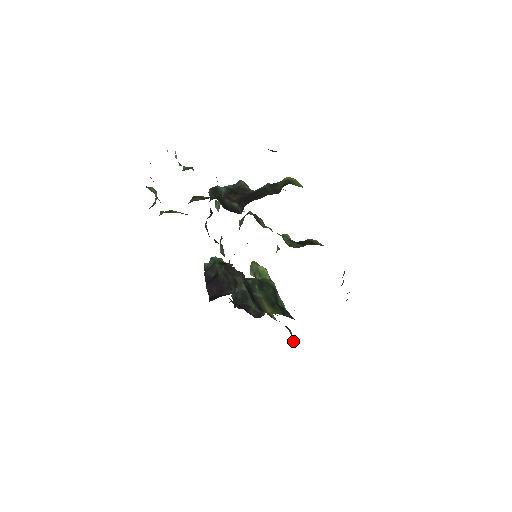
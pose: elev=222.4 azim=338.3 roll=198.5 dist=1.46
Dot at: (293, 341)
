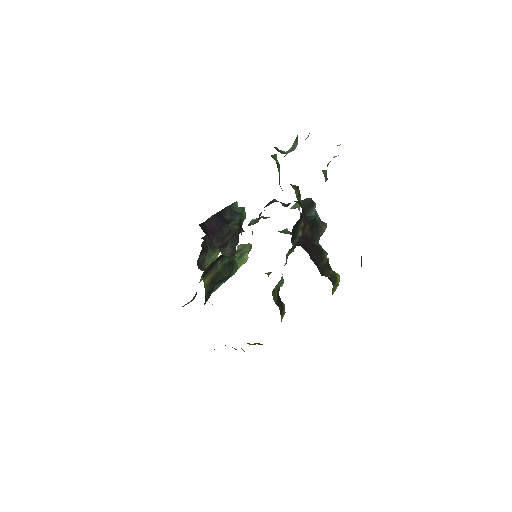
Dot at: (184, 305)
